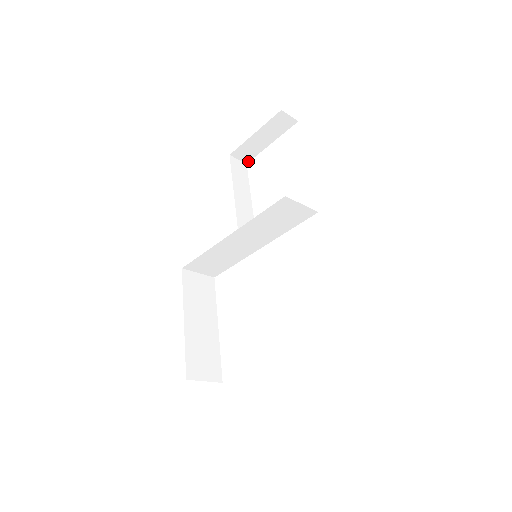
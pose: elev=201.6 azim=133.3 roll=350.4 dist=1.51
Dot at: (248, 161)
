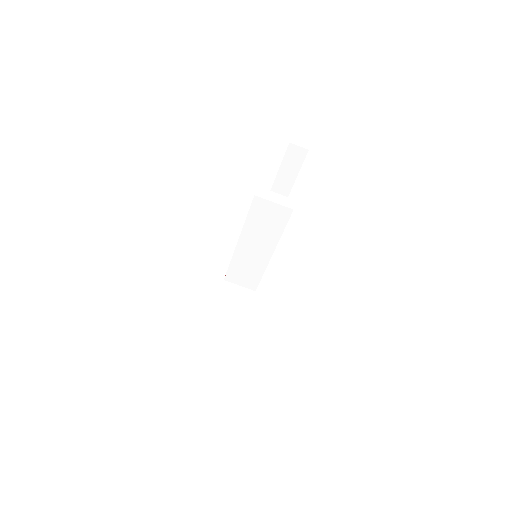
Dot at: (288, 194)
